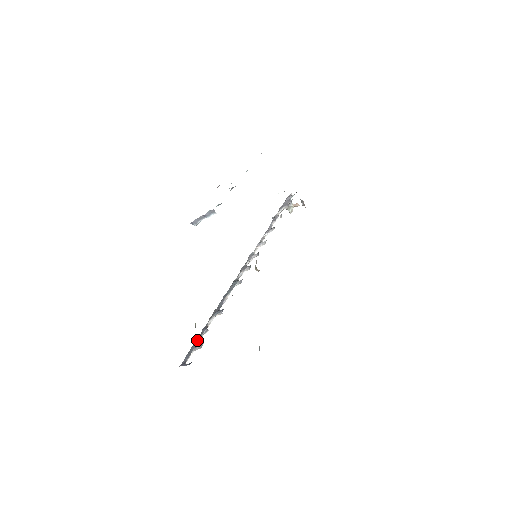
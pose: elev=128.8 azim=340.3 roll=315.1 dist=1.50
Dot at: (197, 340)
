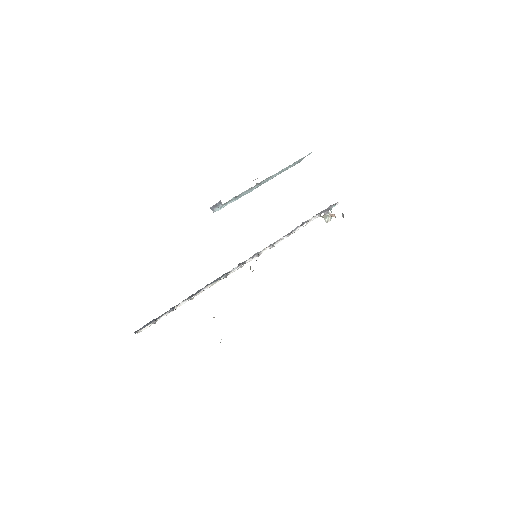
Dot at: (161, 315)
